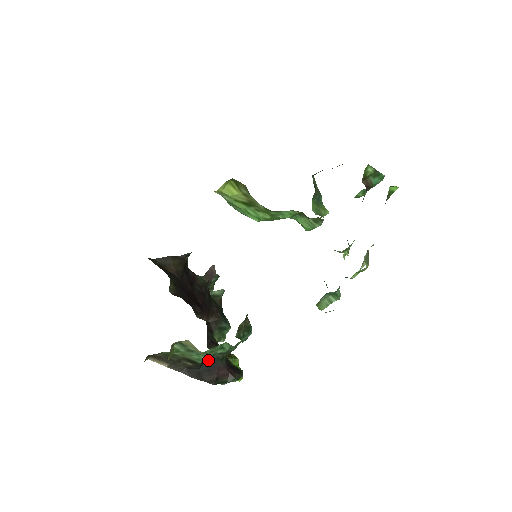
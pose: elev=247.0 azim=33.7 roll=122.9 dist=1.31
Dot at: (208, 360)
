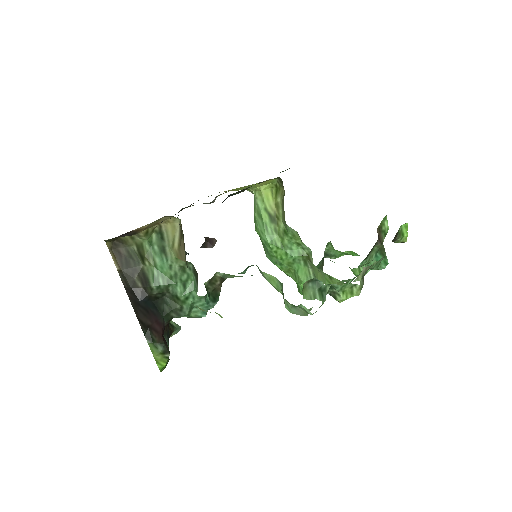
Dot at: (154, 303)
